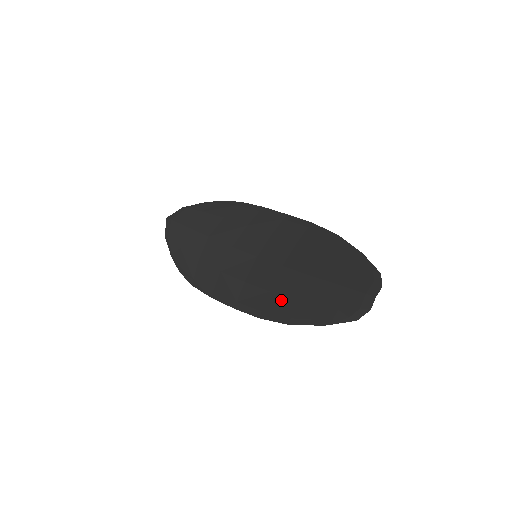
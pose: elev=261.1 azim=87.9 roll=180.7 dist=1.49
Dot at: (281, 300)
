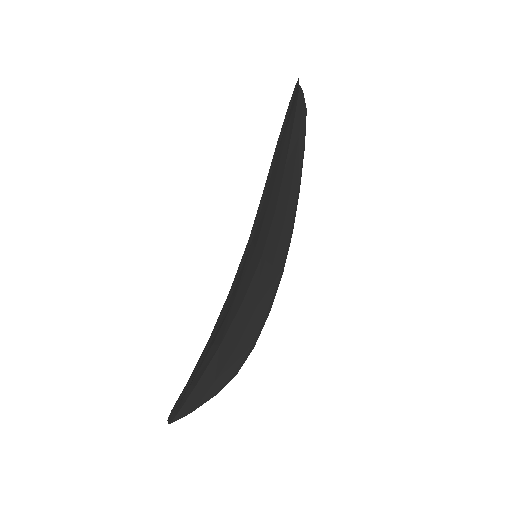
Dot at: occluded
